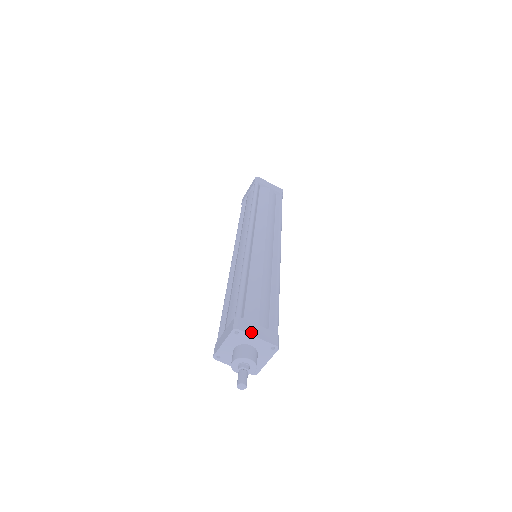
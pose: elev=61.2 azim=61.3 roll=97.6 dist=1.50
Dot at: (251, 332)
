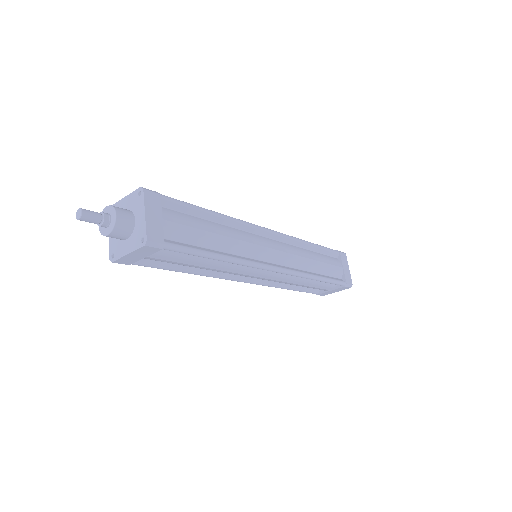
Dot at: (148, 206)
